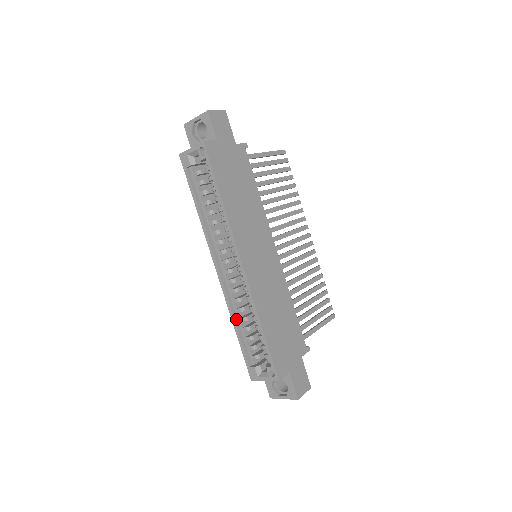
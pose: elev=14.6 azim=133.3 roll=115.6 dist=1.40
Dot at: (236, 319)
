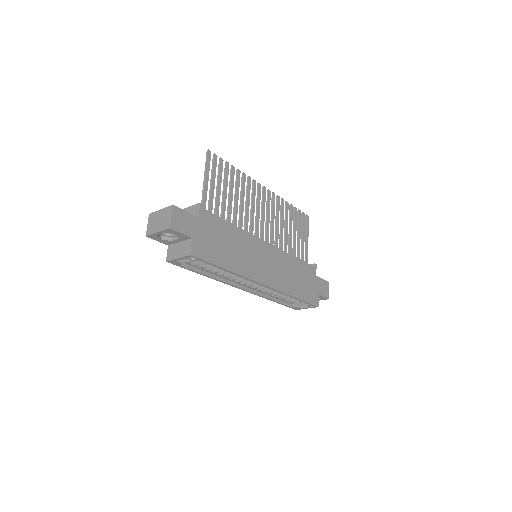
Dot at: (270, 297)
